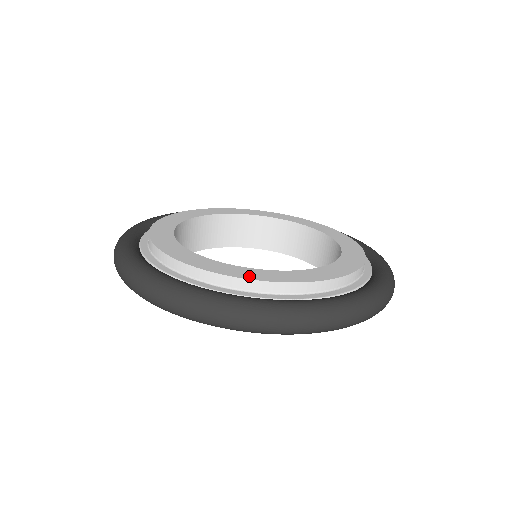
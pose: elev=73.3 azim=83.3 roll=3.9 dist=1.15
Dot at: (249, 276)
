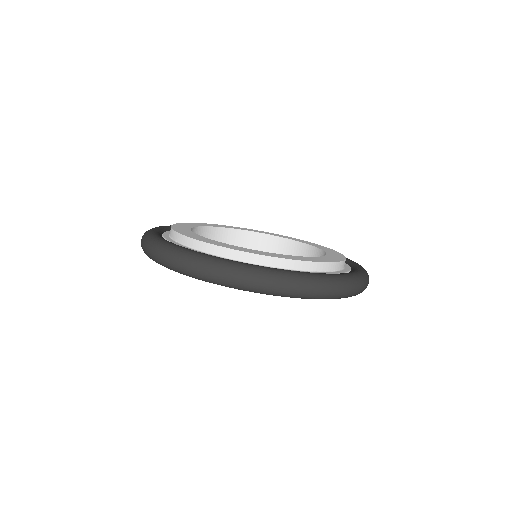
Dot at: (258, 253)
